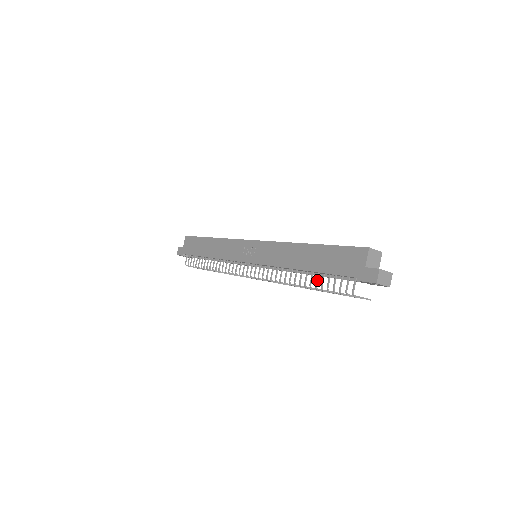
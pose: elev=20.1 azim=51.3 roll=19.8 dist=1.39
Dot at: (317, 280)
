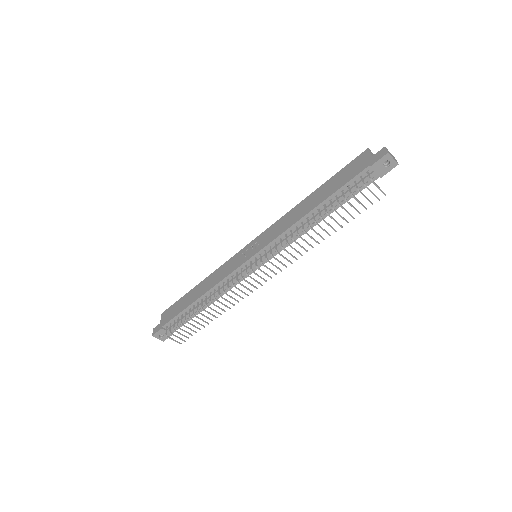
Dot at: (331, 204)
